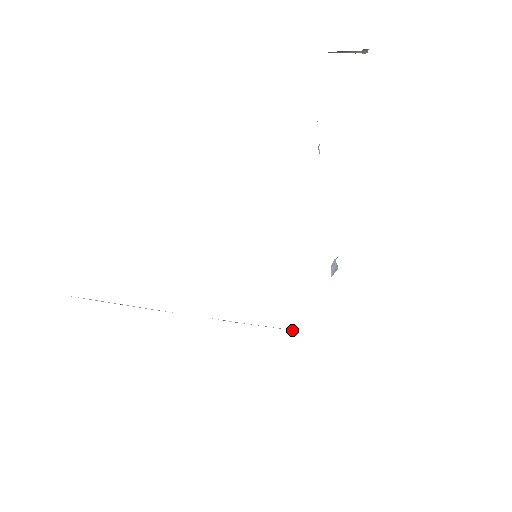
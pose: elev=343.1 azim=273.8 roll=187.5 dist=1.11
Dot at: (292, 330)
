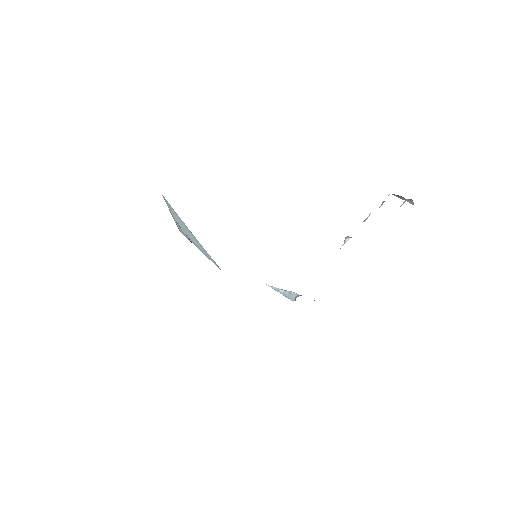
Dot at: occluded
